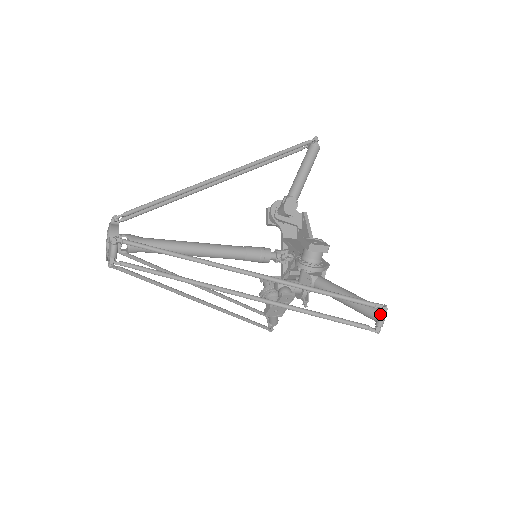
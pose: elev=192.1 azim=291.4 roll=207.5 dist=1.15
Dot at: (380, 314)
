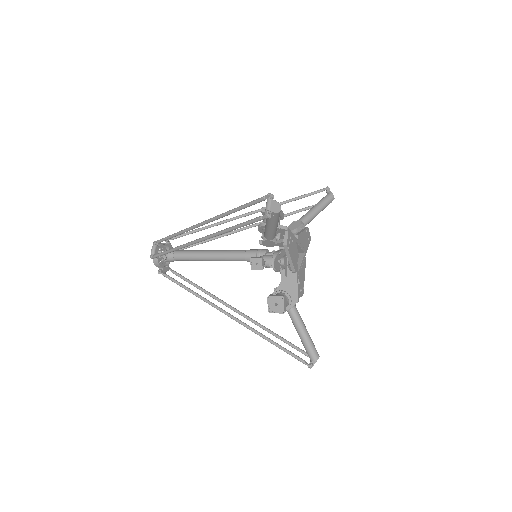
Dot at: occluded
